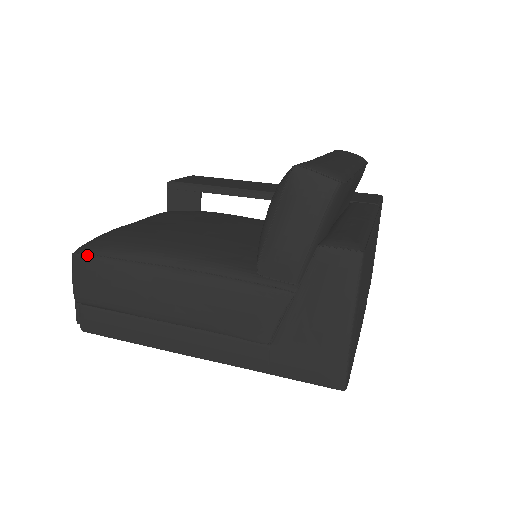
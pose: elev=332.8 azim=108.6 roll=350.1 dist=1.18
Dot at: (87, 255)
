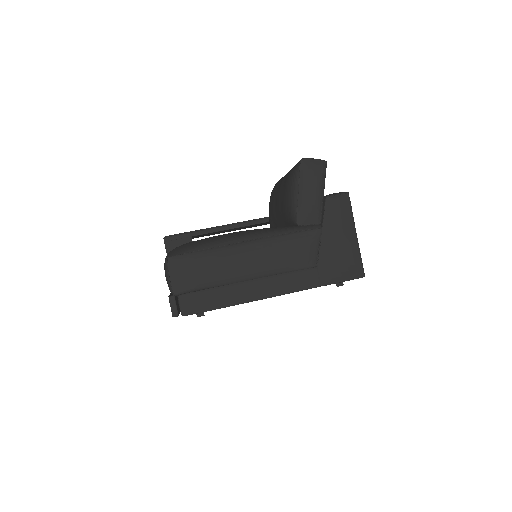
Dot at: (179, 255)
